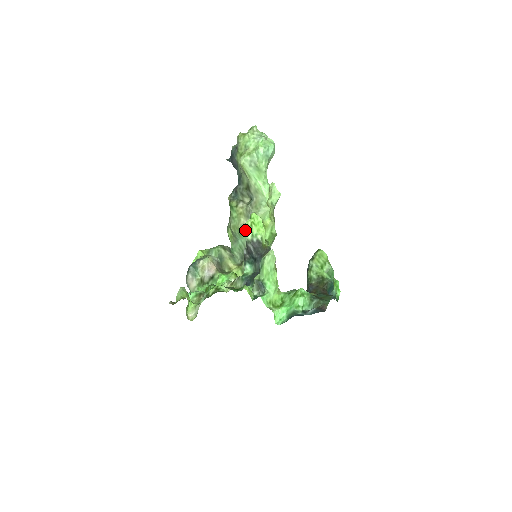
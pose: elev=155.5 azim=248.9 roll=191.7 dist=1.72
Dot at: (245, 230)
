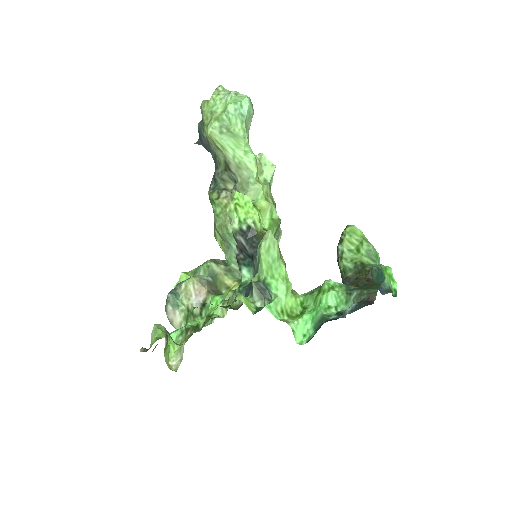
Dot at: (229, 218)
